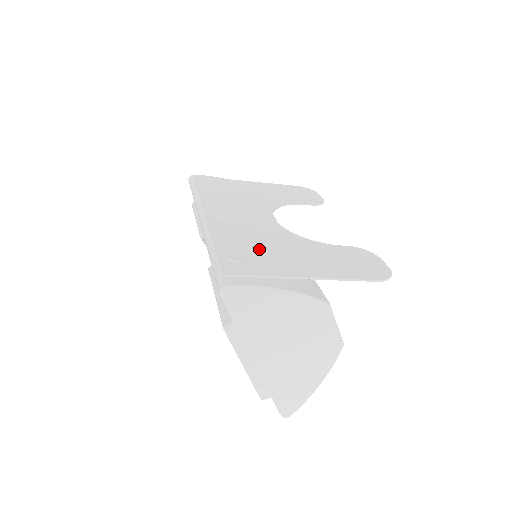
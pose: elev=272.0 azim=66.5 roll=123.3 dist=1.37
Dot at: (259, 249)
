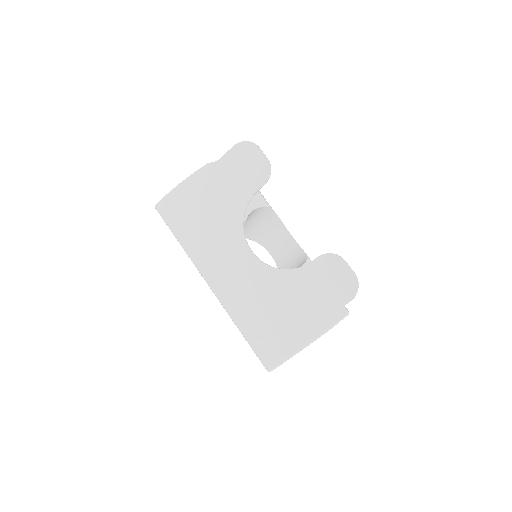
Dot at: (265, 315)
